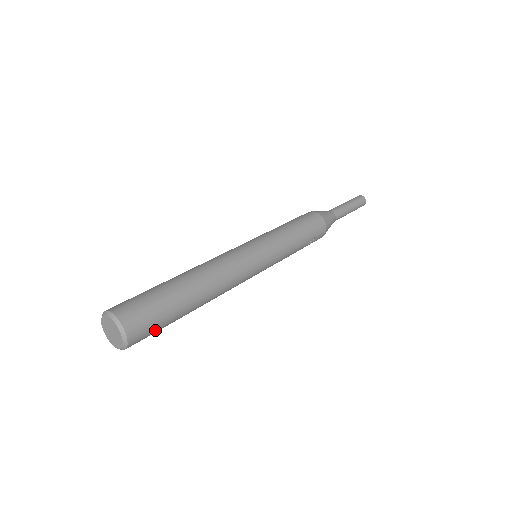
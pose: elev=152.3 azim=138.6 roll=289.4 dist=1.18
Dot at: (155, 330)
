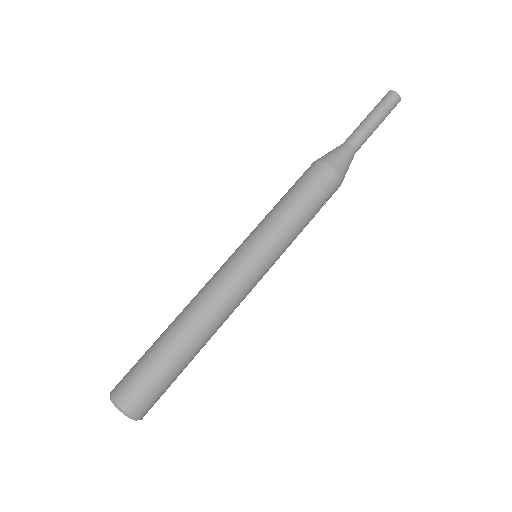
Dot at: (162, 394)
